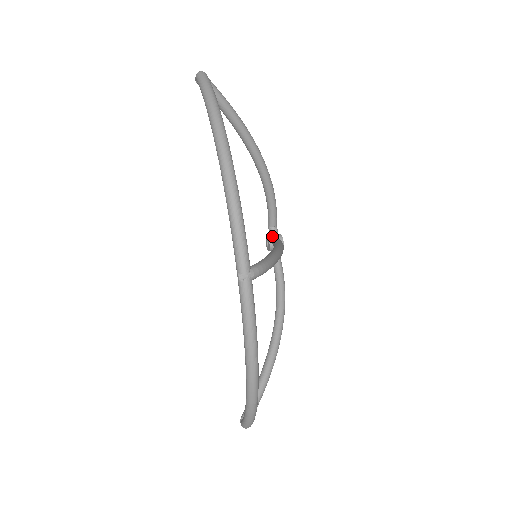
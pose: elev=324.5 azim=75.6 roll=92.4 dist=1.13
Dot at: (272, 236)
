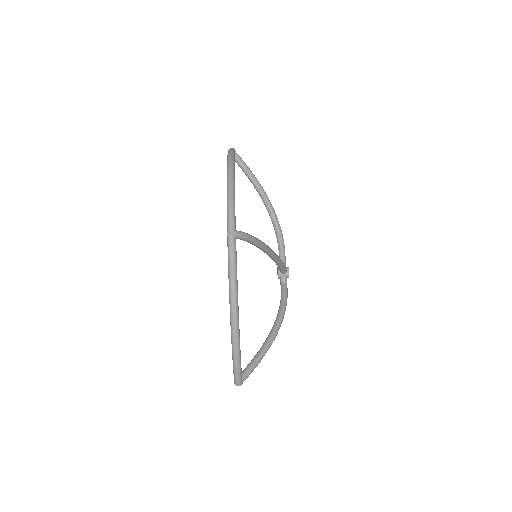
Dot at: occluded
